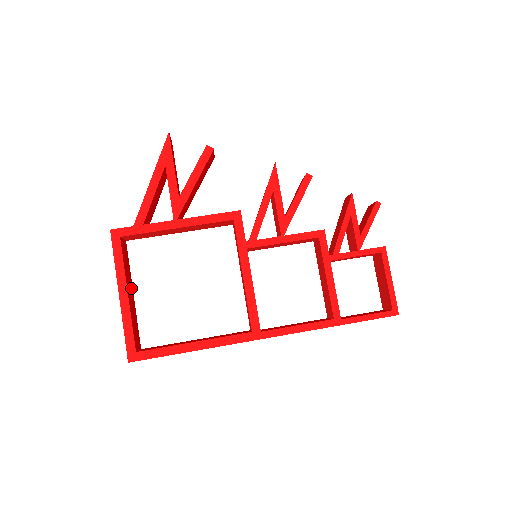
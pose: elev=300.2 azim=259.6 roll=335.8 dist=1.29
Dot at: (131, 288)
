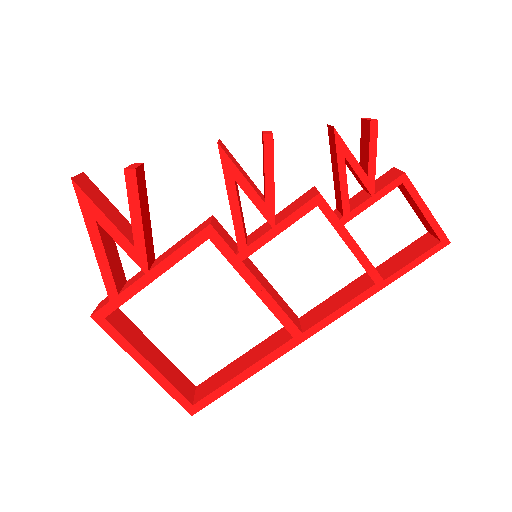
Dot at: (150, 346)
